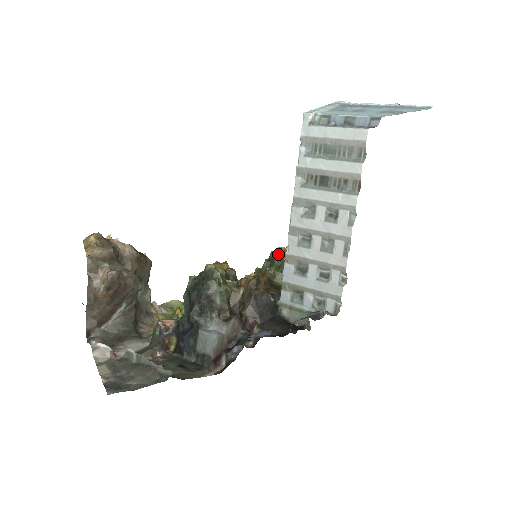
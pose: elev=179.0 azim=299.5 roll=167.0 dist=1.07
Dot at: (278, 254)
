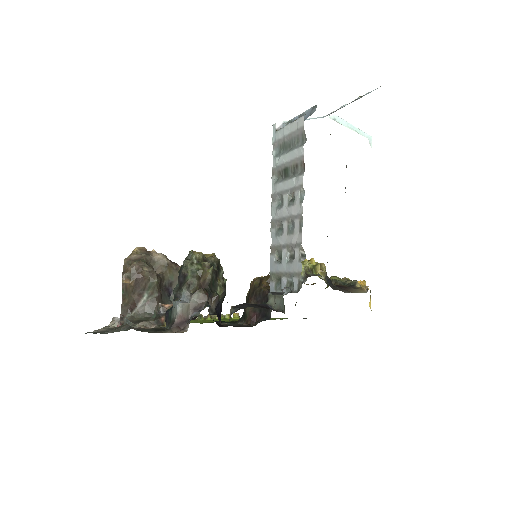
Dot at: occluded
